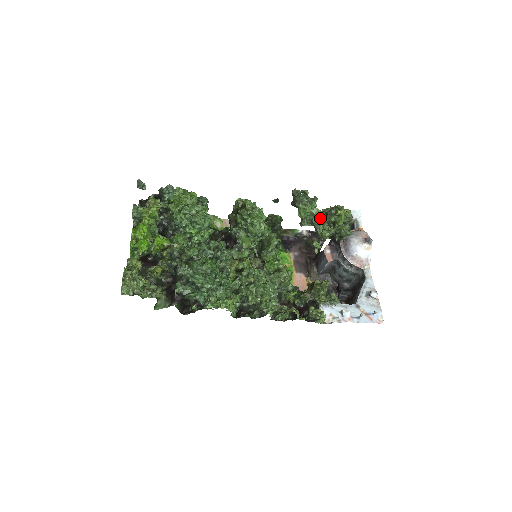
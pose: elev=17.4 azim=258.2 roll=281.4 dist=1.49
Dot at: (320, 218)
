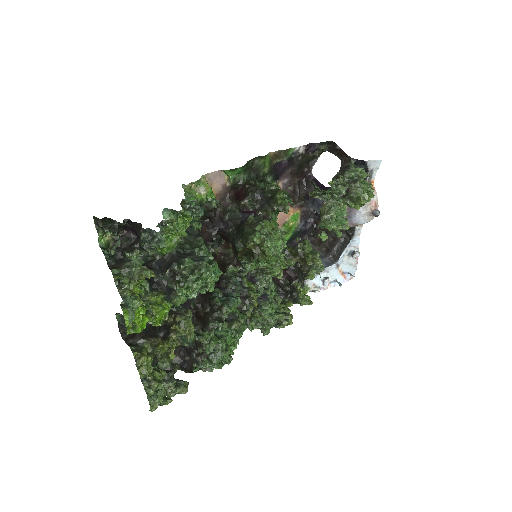
Dot at: occluded
